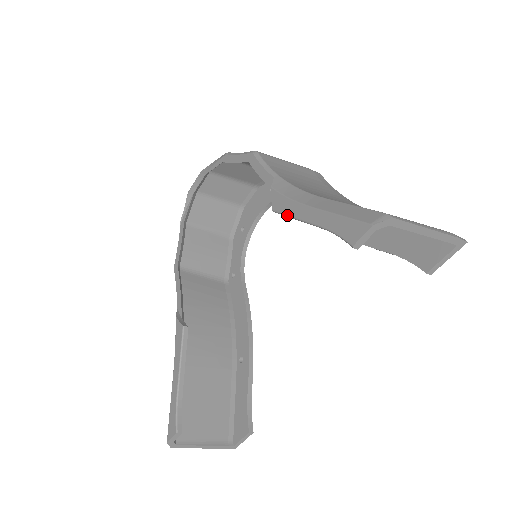
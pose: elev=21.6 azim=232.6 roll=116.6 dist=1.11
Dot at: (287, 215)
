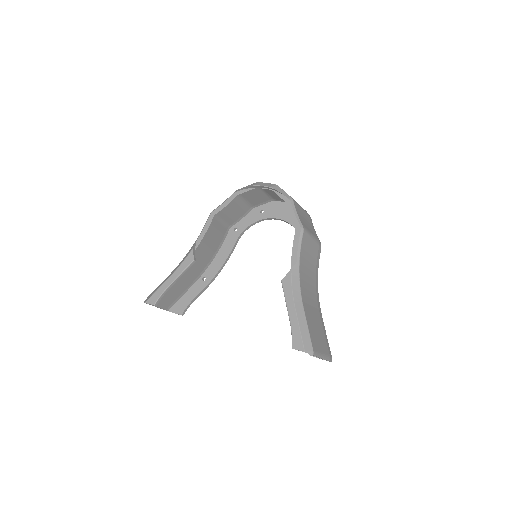
Dot at: (284, 295)
